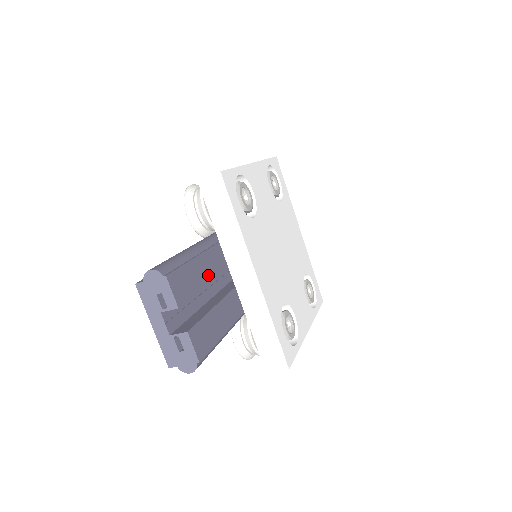
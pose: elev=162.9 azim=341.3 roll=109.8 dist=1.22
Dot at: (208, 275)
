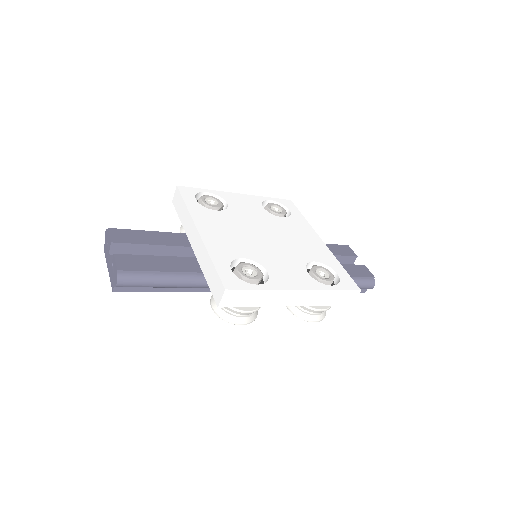
Dot at: (163, 242)
